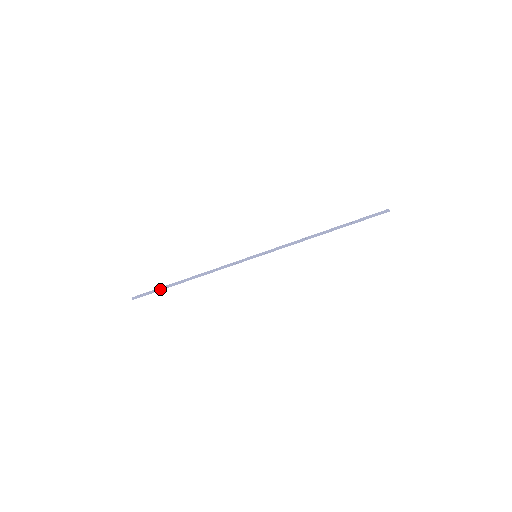
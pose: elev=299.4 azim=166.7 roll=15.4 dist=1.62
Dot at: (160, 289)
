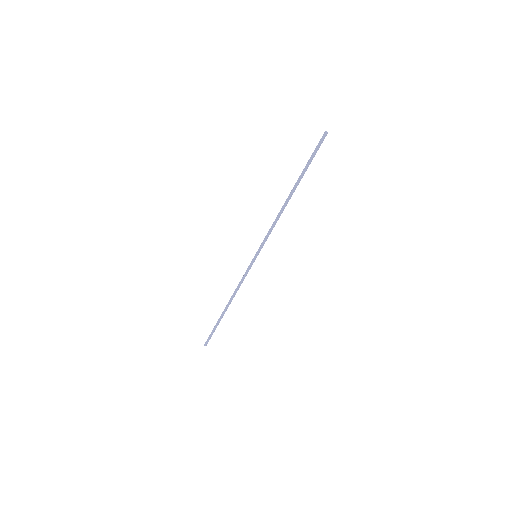
Dot at: (215, 328)
